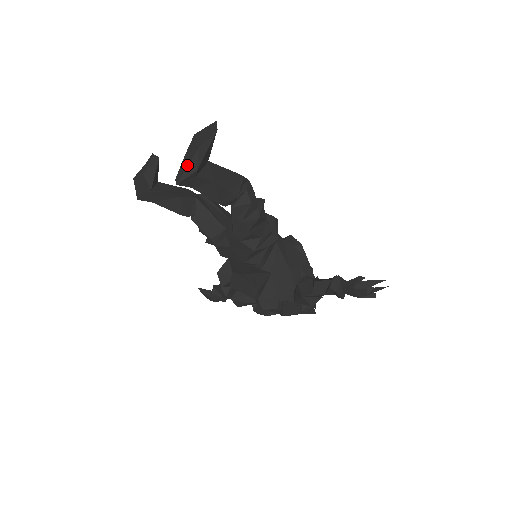
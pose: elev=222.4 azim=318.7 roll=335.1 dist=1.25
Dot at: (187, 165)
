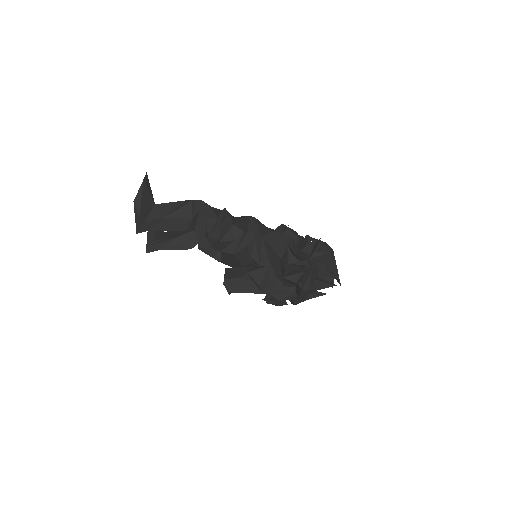
Dot at: (135, 217)
